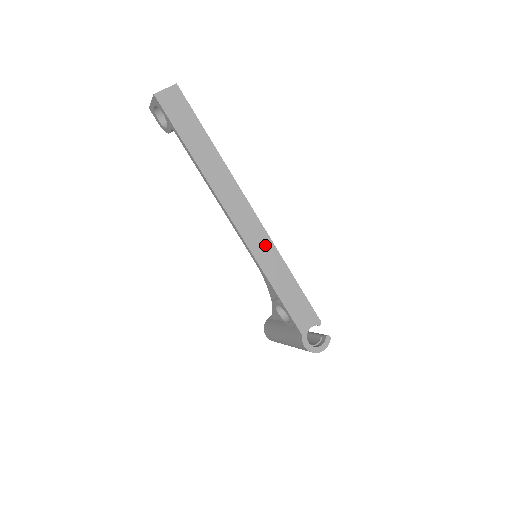
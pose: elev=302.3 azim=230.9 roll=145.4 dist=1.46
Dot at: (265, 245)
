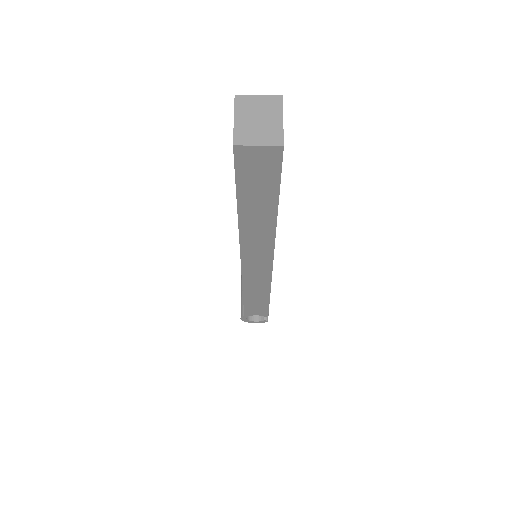
Dot at: (261, 280)
